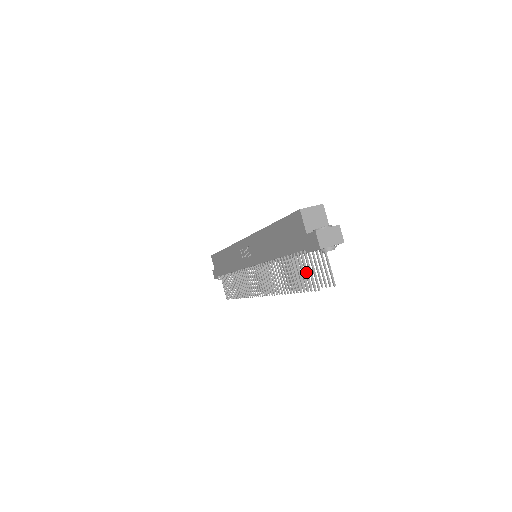
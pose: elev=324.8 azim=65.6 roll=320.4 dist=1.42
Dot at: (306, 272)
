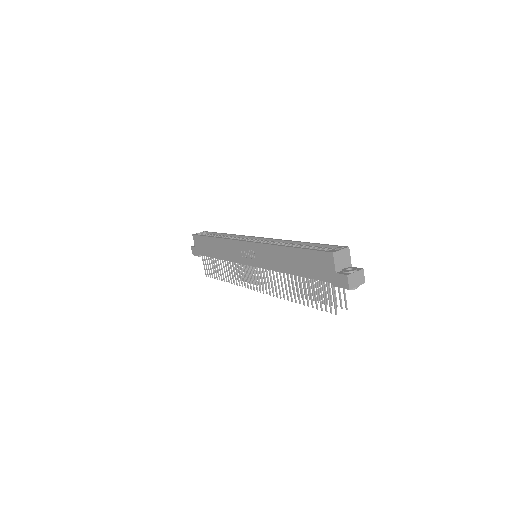
Dot at: (324, 296)
